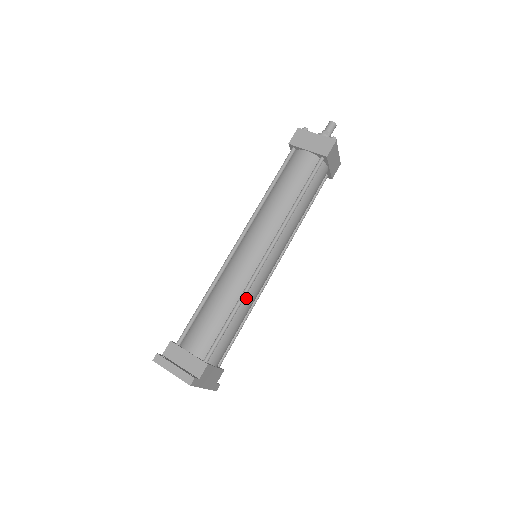
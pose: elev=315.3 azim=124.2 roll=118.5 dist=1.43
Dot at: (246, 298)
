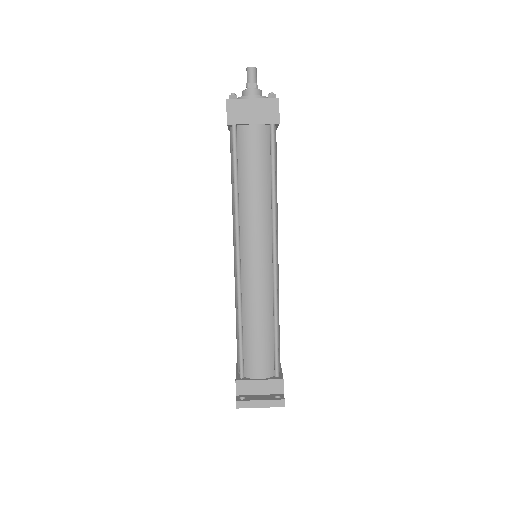
Dot at: occluded
